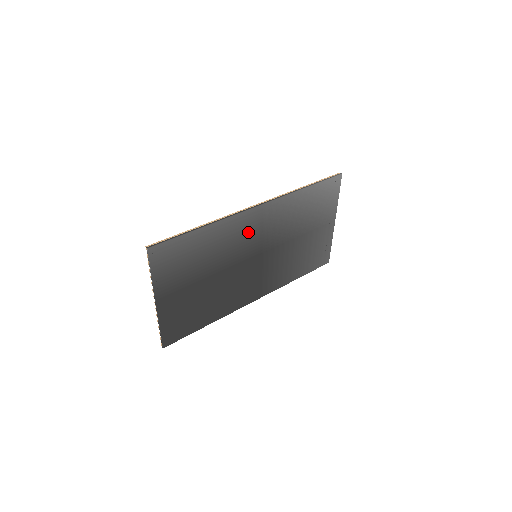
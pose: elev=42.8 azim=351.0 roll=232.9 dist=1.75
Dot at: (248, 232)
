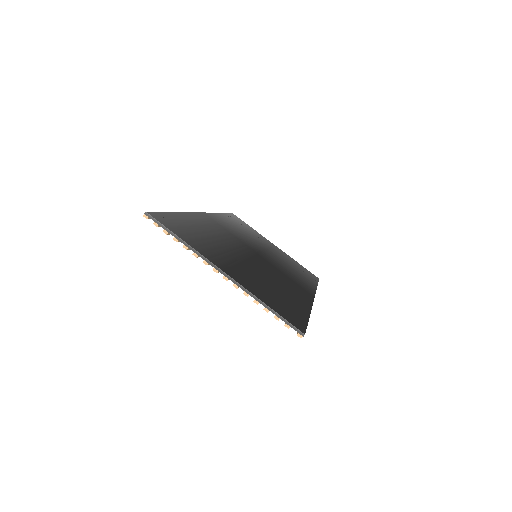
Dot at: (221, 231)
